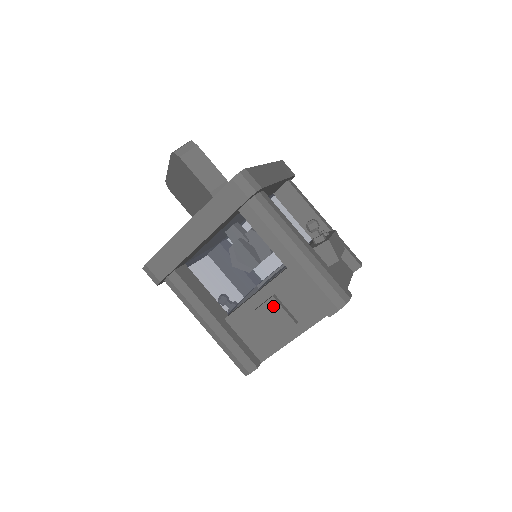
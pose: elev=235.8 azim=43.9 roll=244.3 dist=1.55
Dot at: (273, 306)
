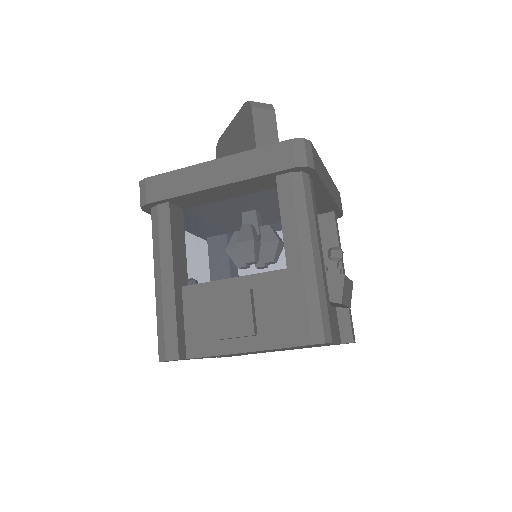
Dot at: (243, 300)
